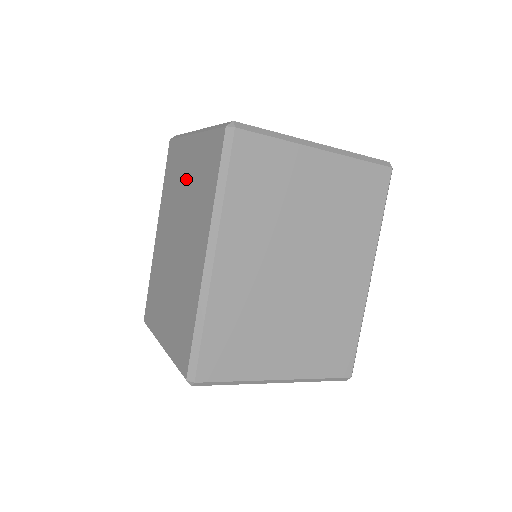
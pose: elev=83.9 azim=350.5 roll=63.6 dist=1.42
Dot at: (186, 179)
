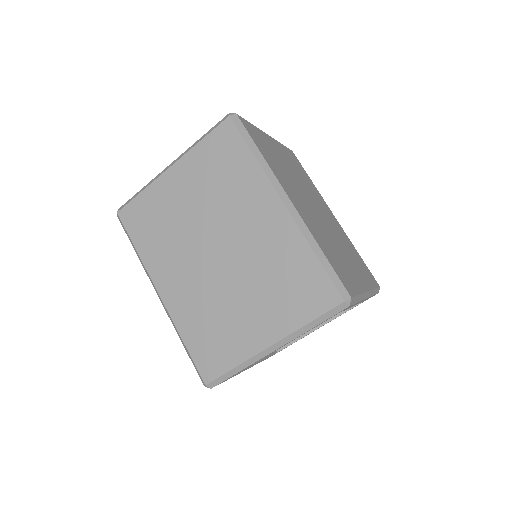
Dot at: occluded
